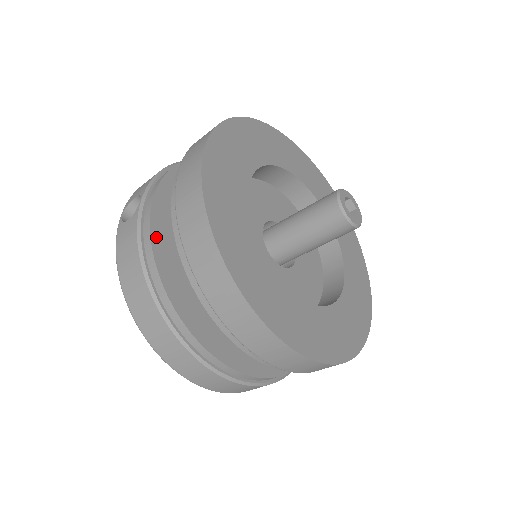
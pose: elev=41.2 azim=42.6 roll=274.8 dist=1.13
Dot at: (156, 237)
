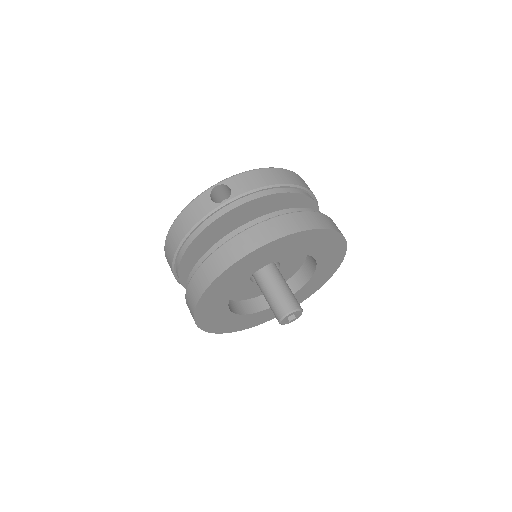
Dot at: (208, 229)
